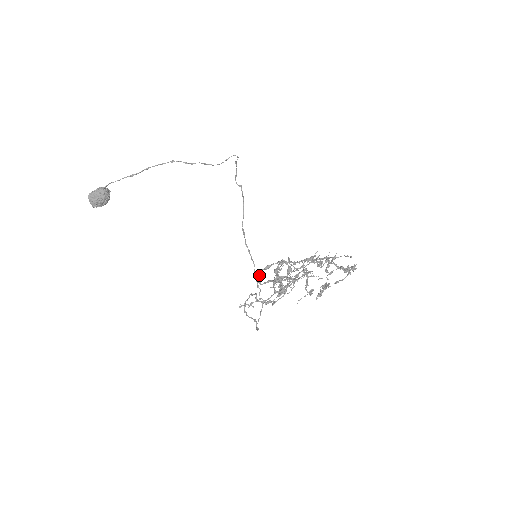
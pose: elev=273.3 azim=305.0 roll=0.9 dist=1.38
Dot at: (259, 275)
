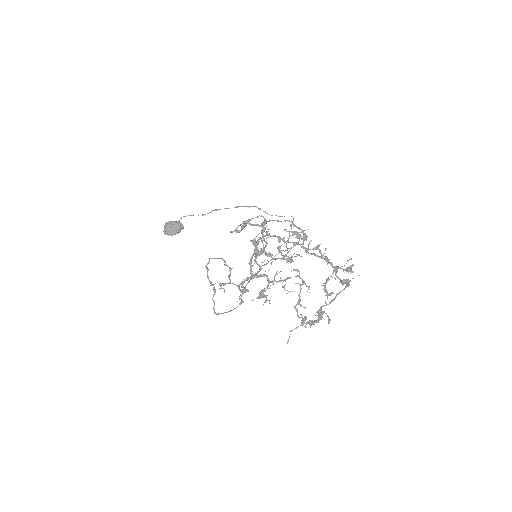
Dot at: (235, 229)
